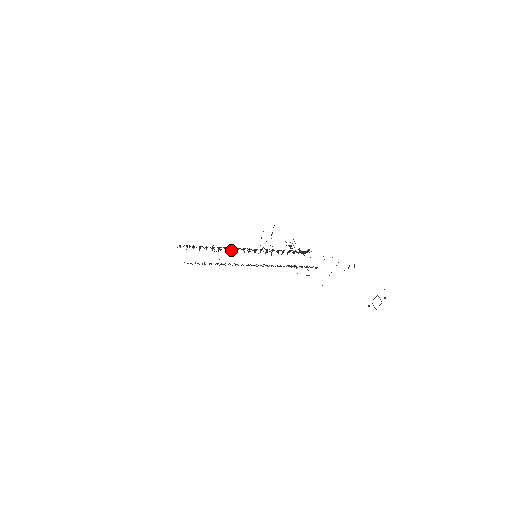
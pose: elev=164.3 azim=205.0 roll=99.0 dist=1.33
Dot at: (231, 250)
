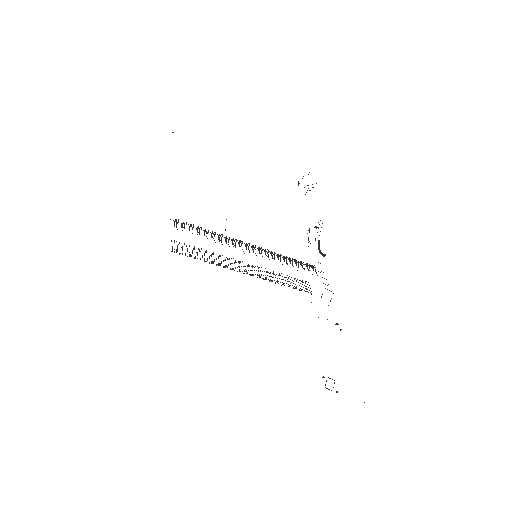
Dot at: (233, 240)
